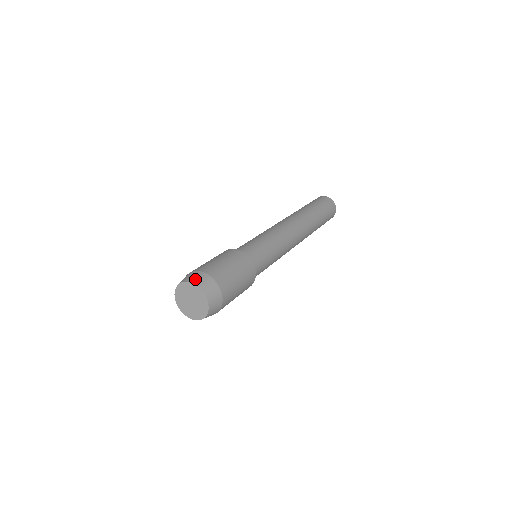
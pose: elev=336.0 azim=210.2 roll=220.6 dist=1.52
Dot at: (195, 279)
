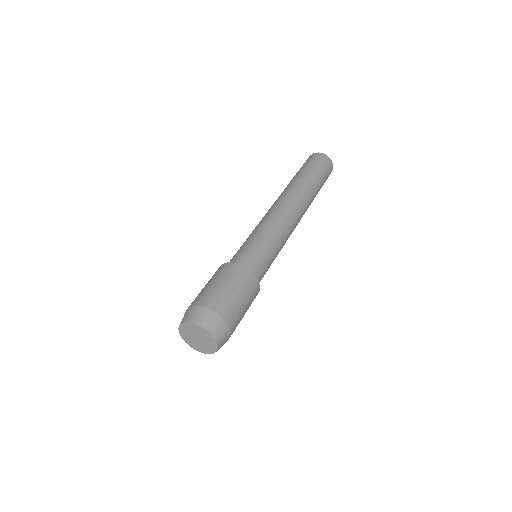
Dot at: (200, 319)
